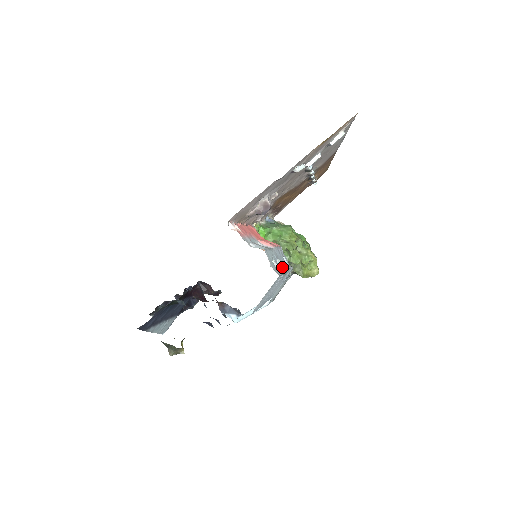
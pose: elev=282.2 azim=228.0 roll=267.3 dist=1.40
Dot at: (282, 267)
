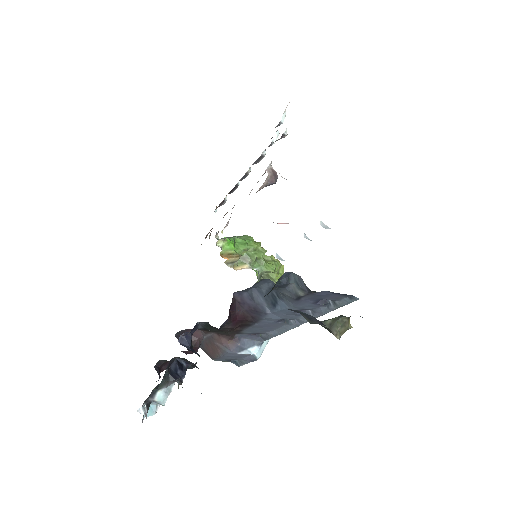
Dot at: occluded
